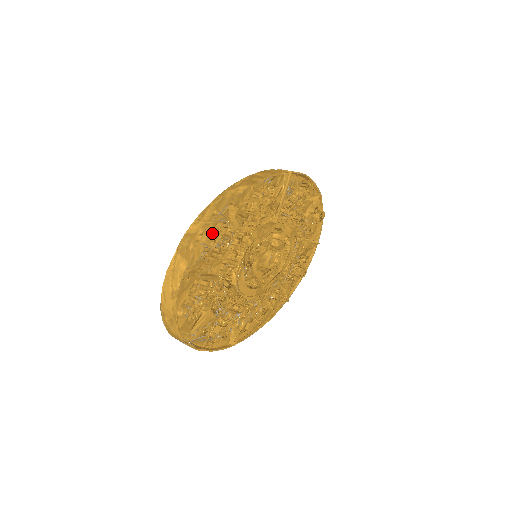
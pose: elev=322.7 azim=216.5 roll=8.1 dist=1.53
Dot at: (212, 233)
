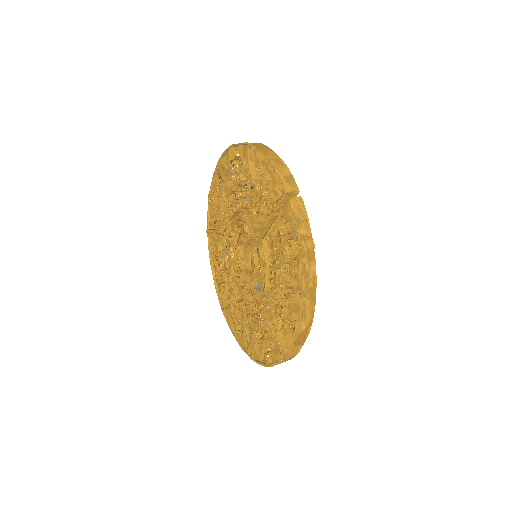
Dot at: occluded
